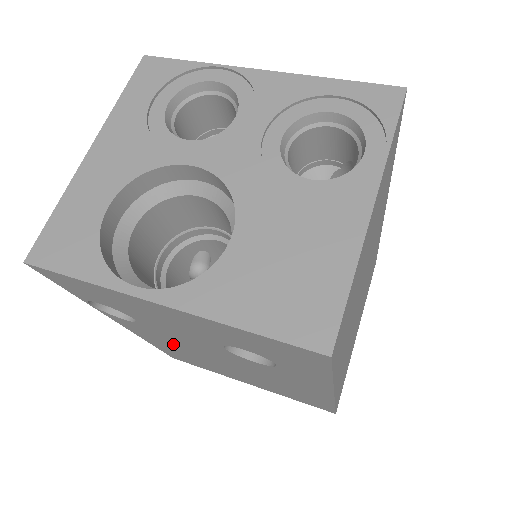
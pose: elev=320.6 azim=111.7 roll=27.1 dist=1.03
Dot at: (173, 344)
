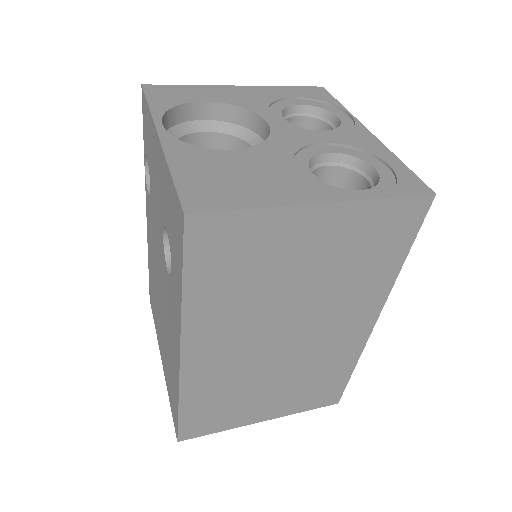
Dot at: (153, 249)
